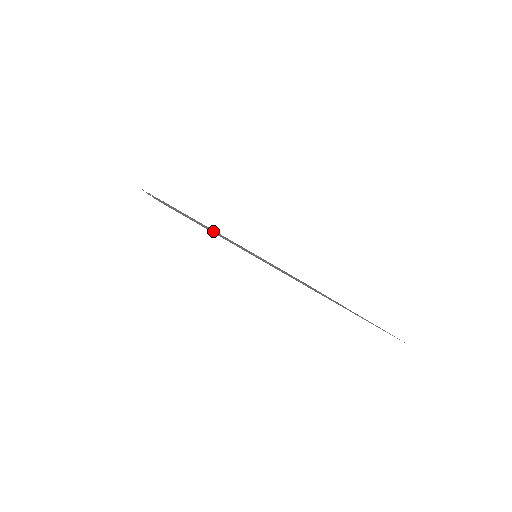
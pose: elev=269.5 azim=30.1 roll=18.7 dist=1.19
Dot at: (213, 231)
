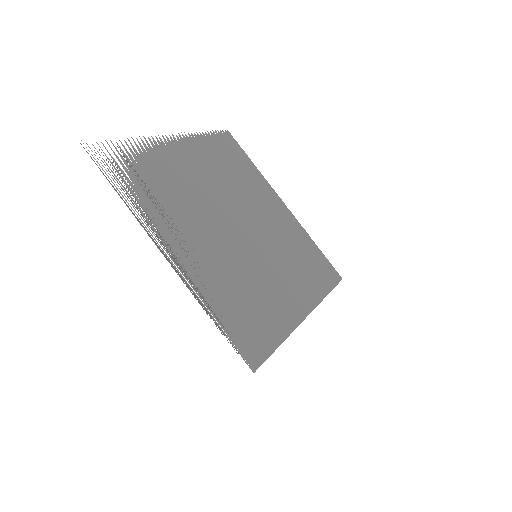
Dot at: (234, 272)
